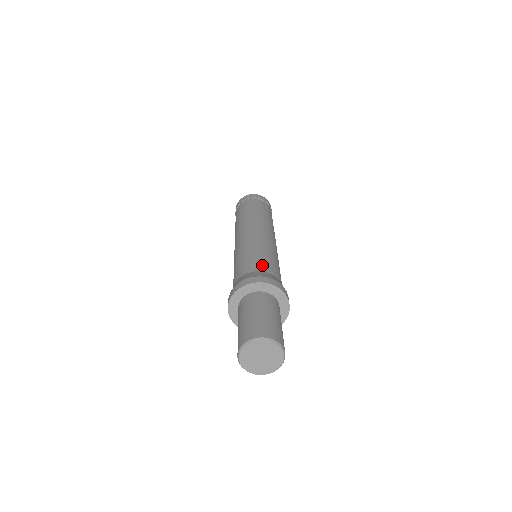
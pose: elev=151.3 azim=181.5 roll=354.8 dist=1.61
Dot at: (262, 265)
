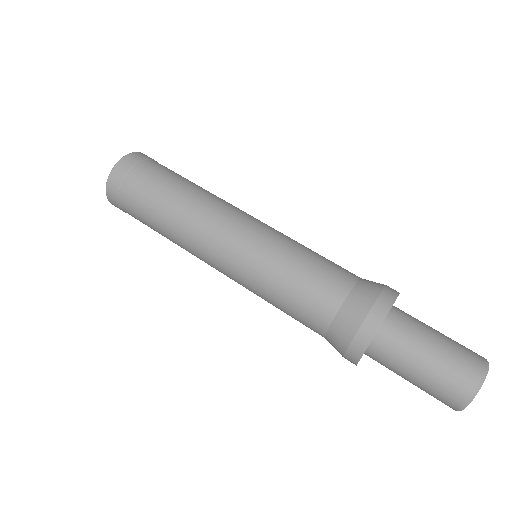
Dot at: (347, 270)
